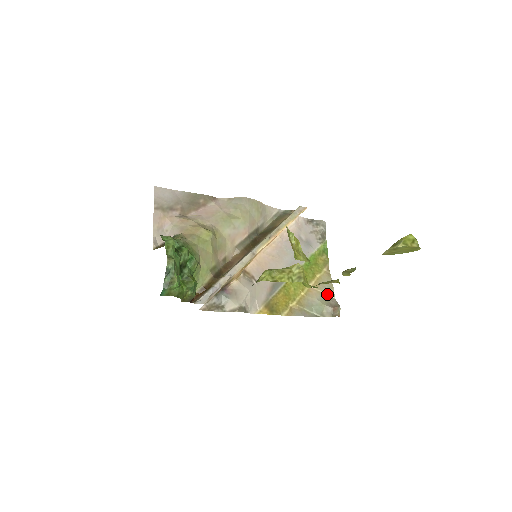
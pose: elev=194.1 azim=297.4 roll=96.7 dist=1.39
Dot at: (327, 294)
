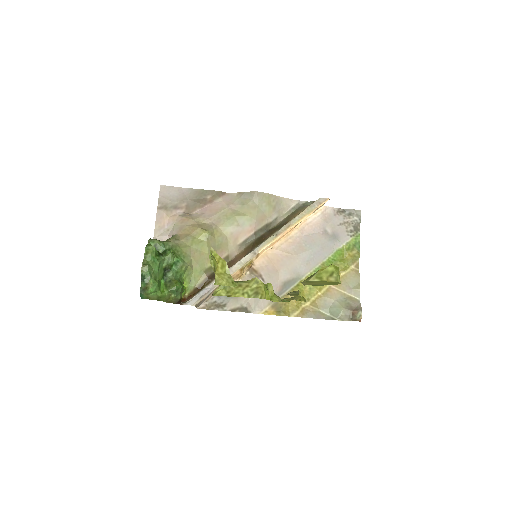
Dot at: (351, 294)
